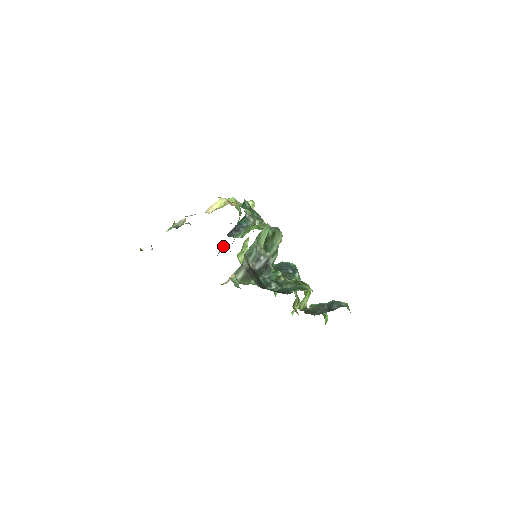
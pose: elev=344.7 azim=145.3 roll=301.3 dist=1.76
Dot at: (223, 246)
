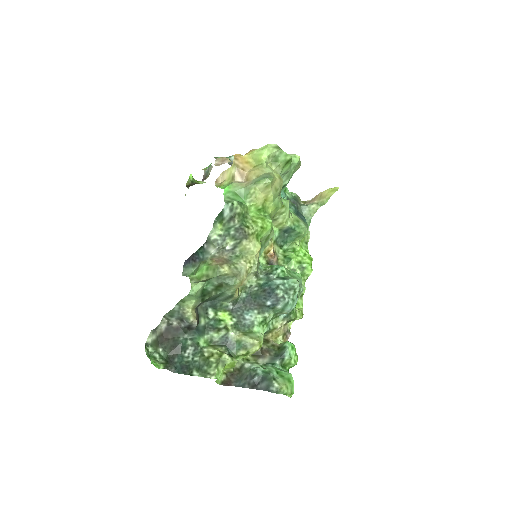
Dot at: occluded
